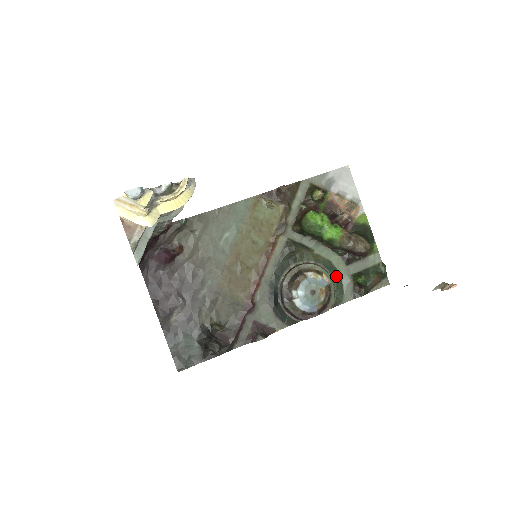
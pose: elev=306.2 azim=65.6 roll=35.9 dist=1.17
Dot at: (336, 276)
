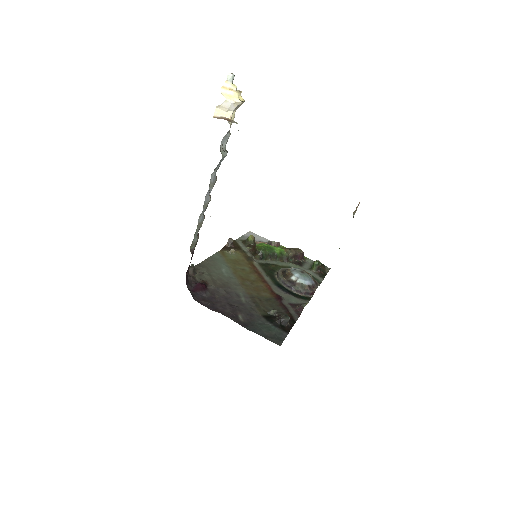
Dot at: occluded
